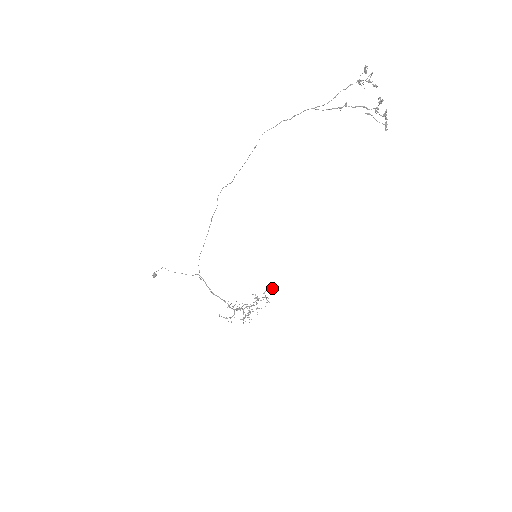
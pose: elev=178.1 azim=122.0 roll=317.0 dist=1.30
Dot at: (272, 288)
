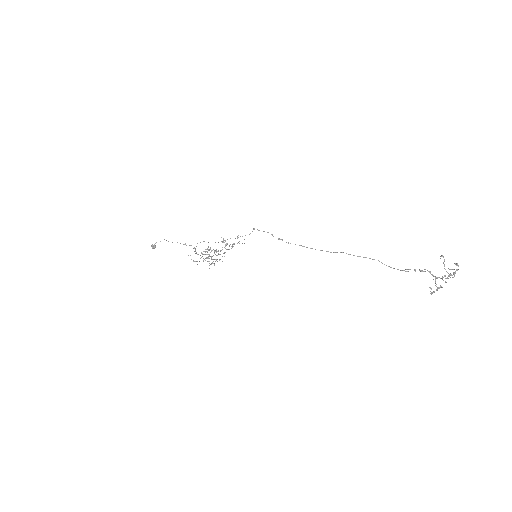
Dot at: occluded
